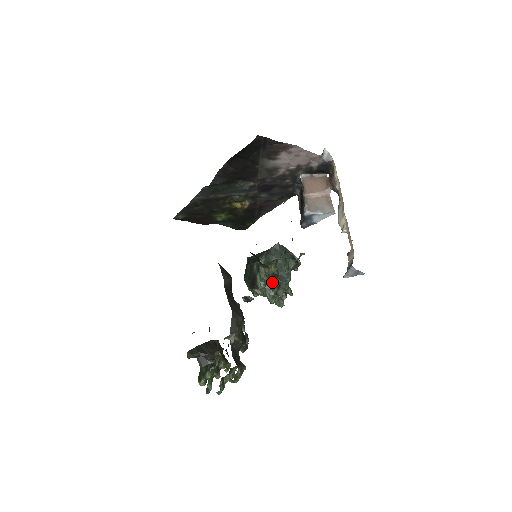
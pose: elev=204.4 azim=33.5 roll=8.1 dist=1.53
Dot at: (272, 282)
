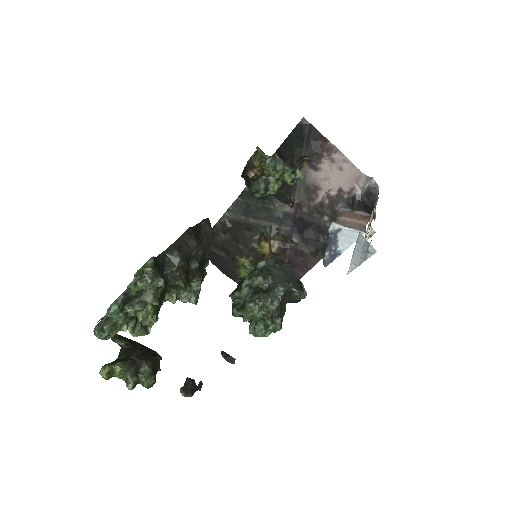
Dot at: (261, 288)
